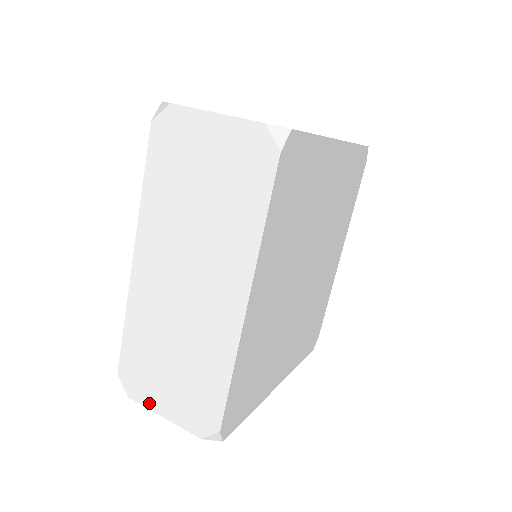
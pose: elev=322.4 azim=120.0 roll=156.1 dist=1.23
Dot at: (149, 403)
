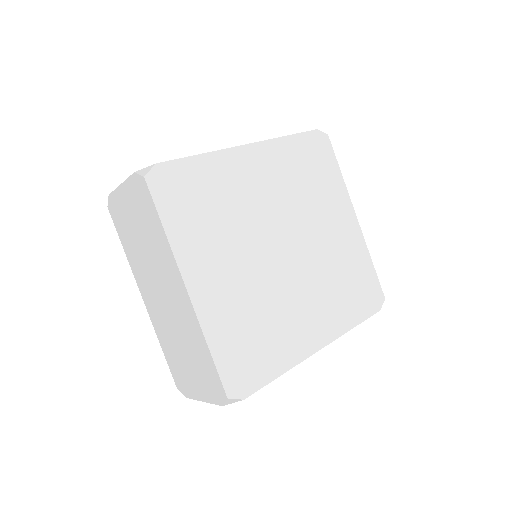
Dot at: occluded
